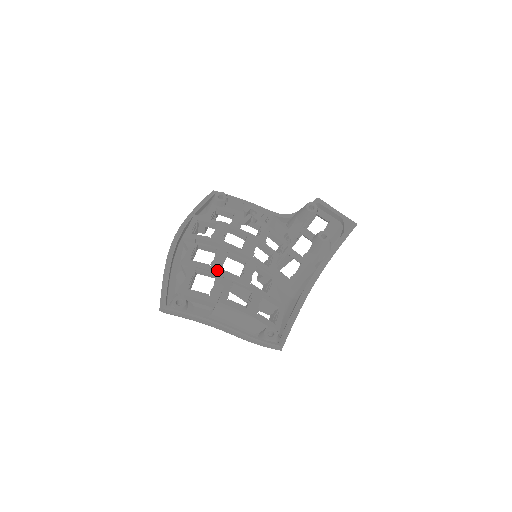
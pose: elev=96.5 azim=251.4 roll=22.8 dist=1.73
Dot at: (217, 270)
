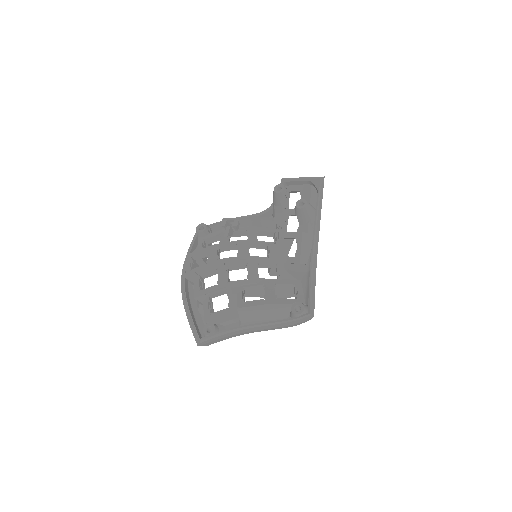
Dot at: (225, 285)
